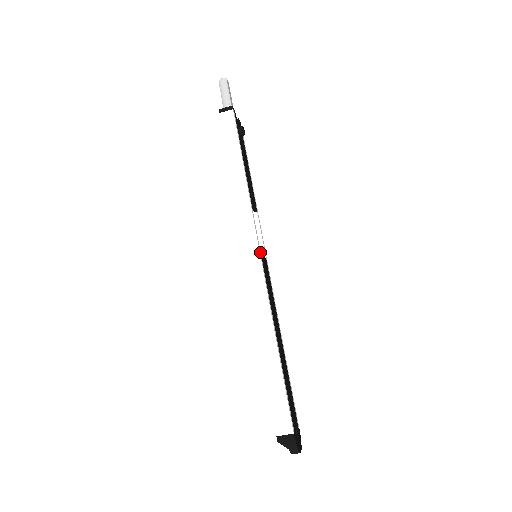
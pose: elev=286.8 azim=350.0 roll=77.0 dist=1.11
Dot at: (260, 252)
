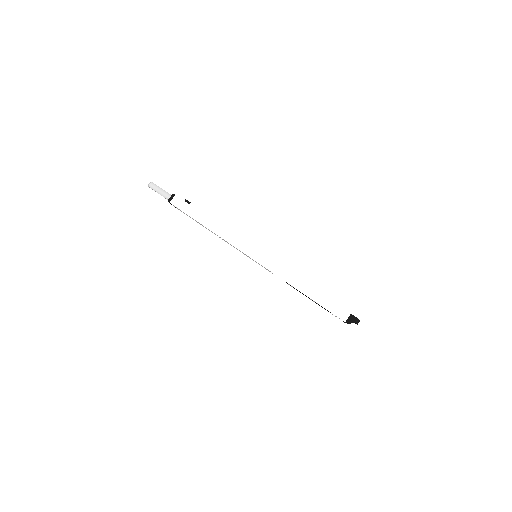
Dot at: (258, 251)
